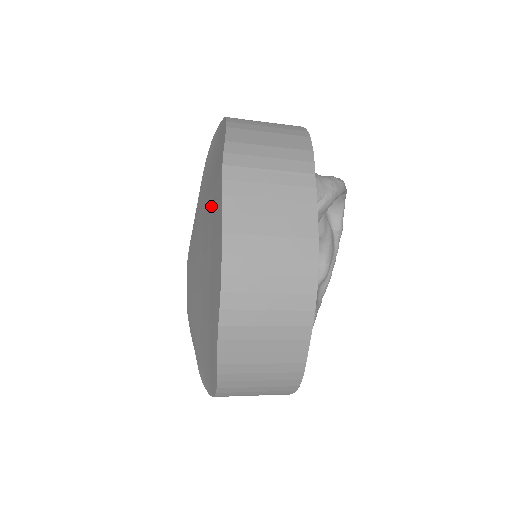
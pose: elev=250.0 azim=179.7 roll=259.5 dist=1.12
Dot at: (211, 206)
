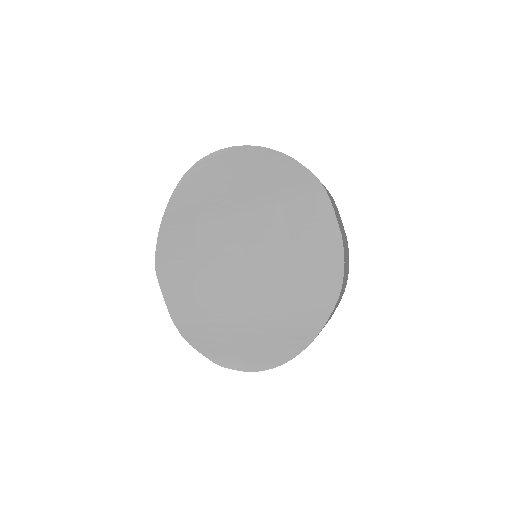
Dot at: (276, 217)
